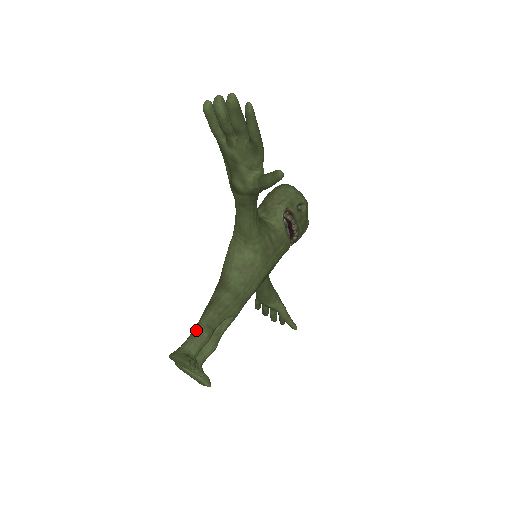
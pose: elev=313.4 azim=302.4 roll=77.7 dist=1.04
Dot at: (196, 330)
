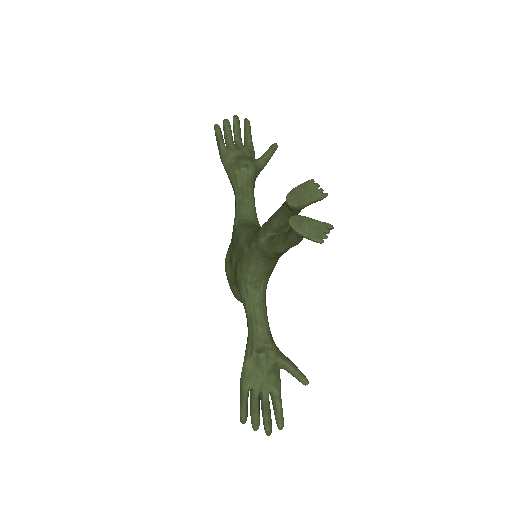
Dot at: occluded
